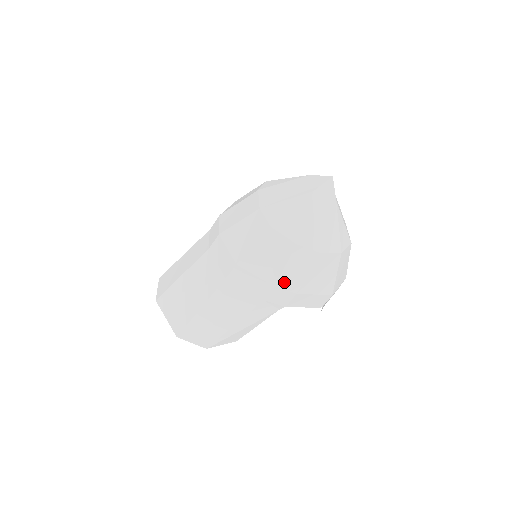
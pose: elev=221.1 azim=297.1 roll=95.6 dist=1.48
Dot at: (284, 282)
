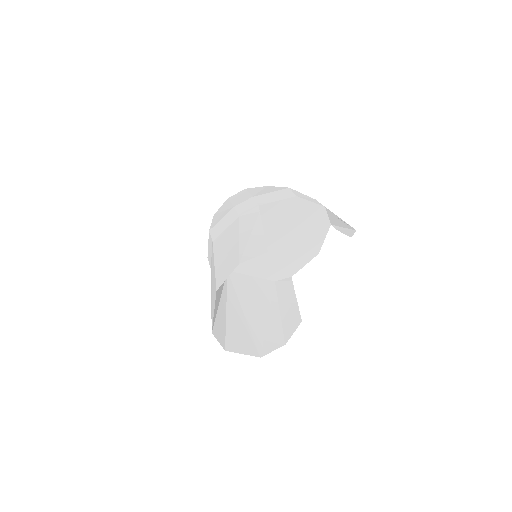
Dot at: (238, 203)
